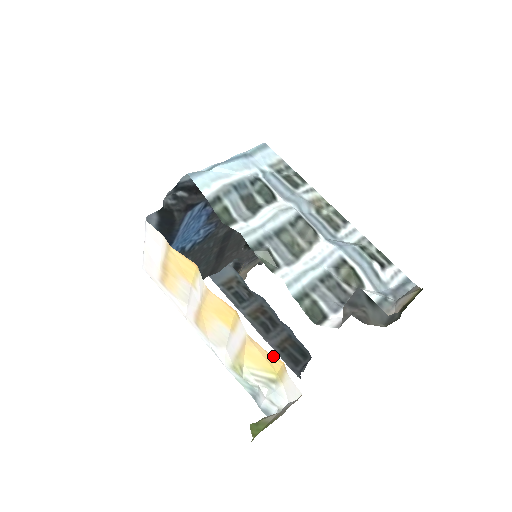
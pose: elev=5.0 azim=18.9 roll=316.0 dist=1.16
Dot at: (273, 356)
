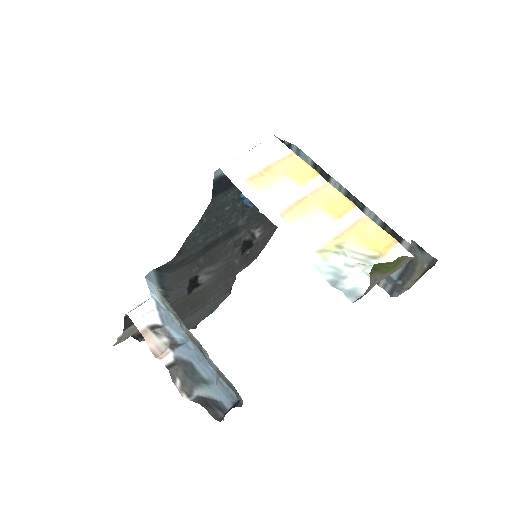
Dot at: (386, 232)
